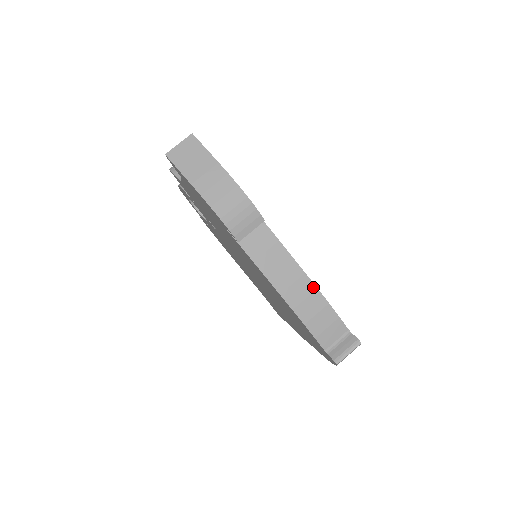
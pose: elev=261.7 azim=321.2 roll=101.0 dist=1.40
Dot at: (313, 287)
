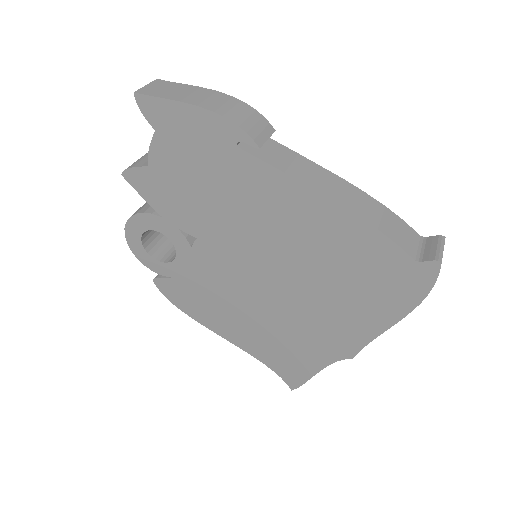
Dot at: (360, 191)
